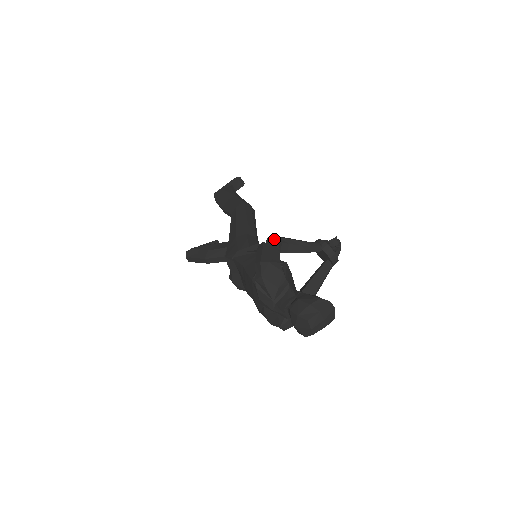
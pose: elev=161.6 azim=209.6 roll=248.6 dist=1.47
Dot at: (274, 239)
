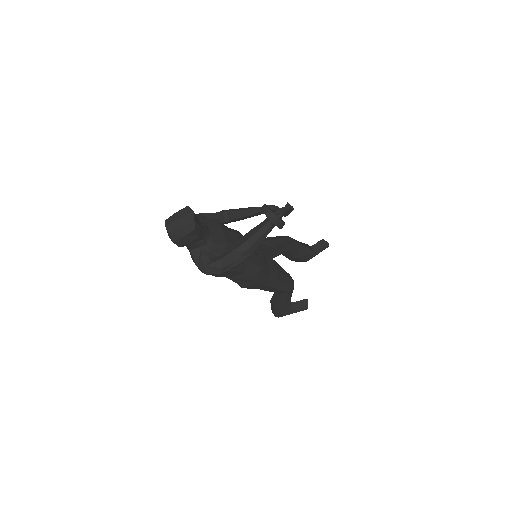
Dot at: (222, 211)
